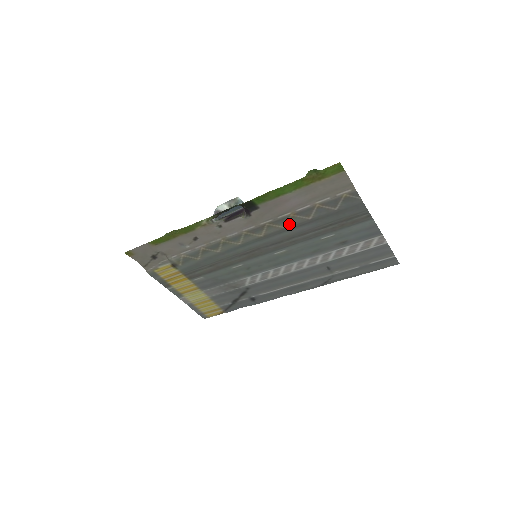
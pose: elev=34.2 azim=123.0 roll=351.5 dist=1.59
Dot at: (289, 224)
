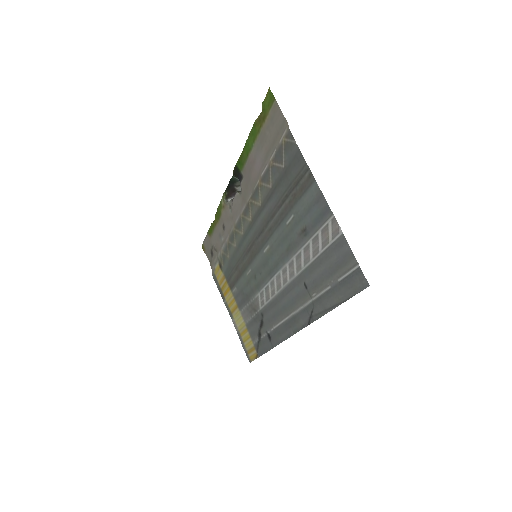
Dot at: (261, 199)
